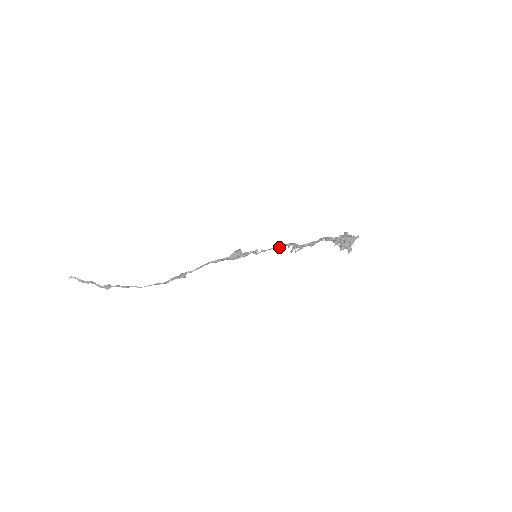
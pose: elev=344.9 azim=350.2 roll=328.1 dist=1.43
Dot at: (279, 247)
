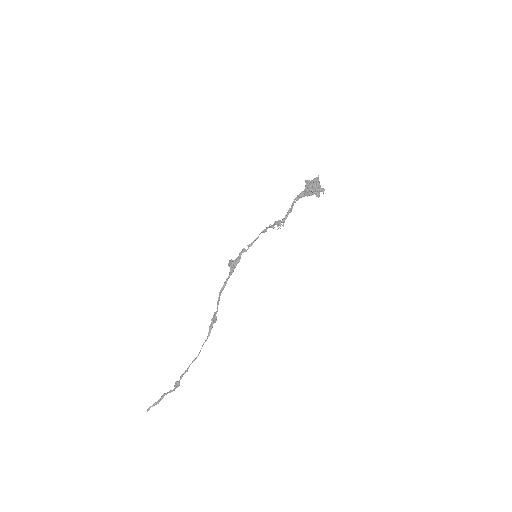
Dot at: occluded
